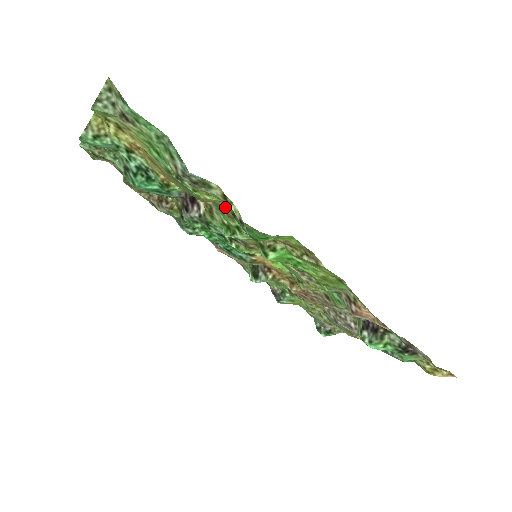
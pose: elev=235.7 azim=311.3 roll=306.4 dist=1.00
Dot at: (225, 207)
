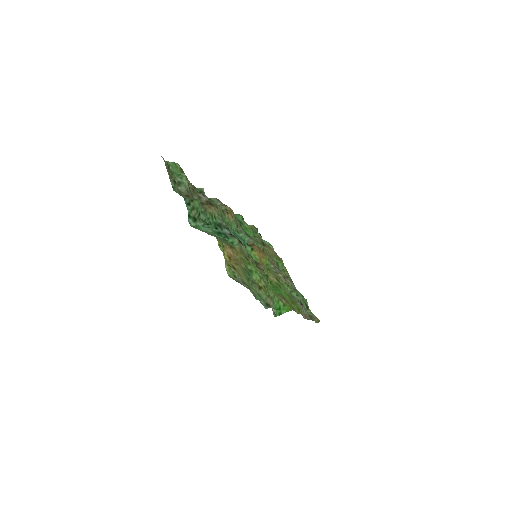
Dot at: (264, 282)
